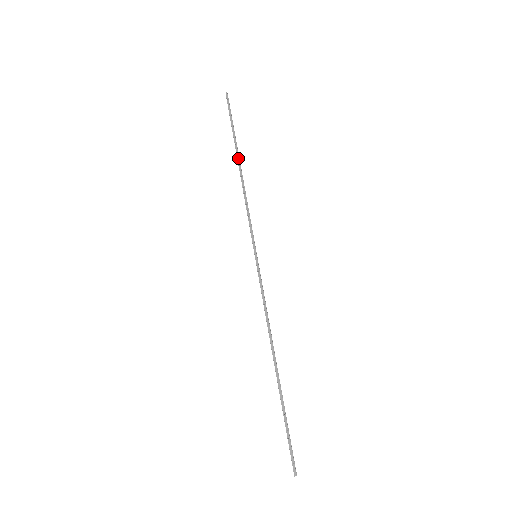
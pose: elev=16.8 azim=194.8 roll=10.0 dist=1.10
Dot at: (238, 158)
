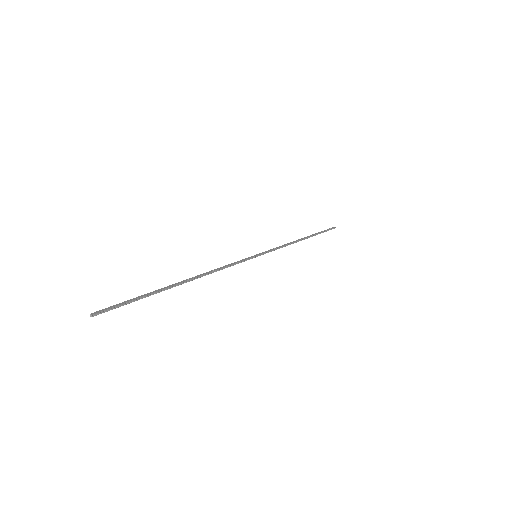
Dot at: (307, 237)
